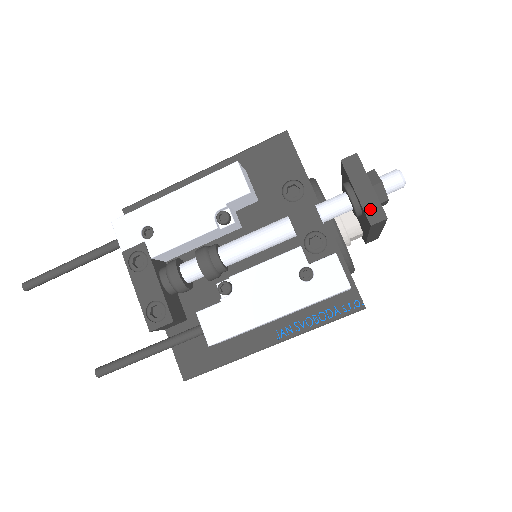
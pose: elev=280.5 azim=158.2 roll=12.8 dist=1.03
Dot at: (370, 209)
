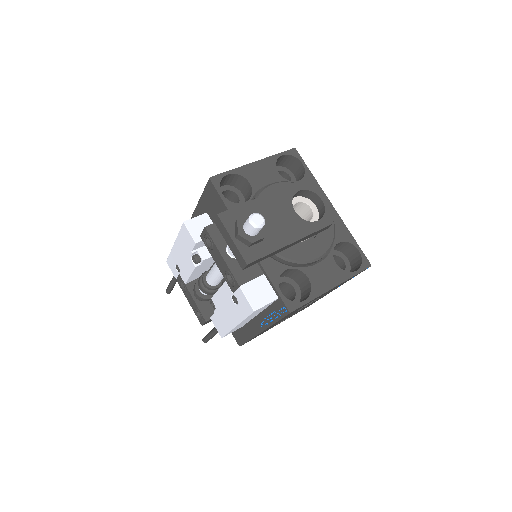
Dot at: (238, 258)
